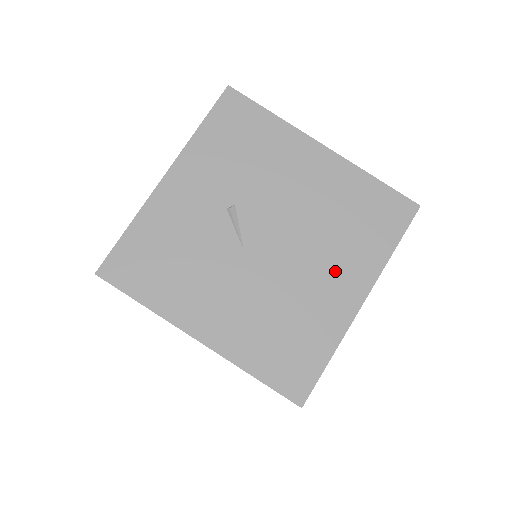
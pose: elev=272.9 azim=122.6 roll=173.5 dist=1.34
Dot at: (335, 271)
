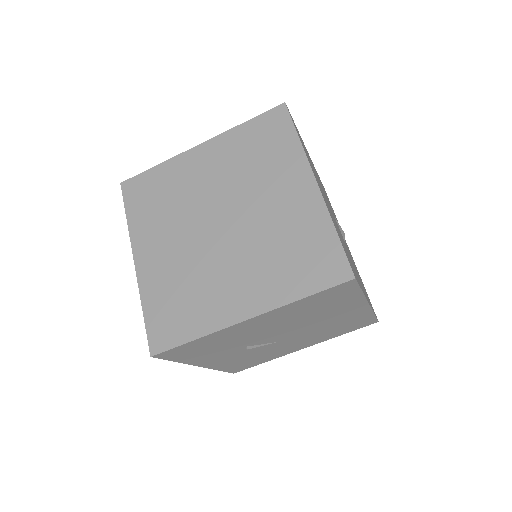
Dot at: (336, 314)
